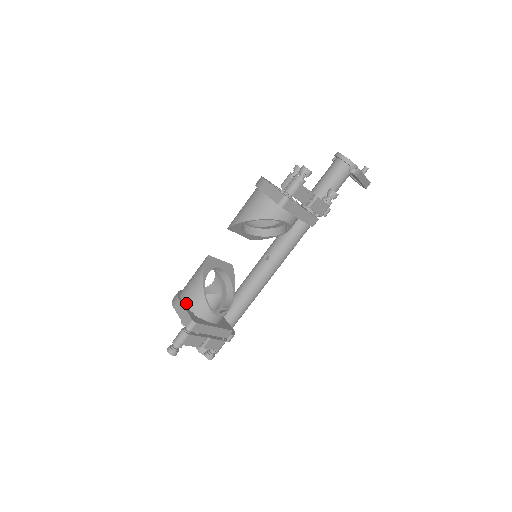
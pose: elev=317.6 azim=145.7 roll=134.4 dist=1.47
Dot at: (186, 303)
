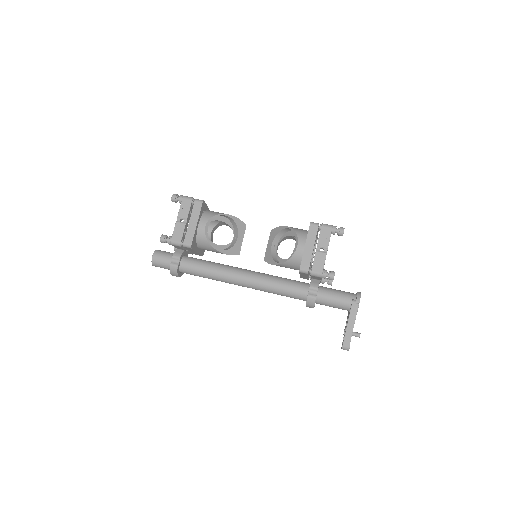
Dot at: occluded
